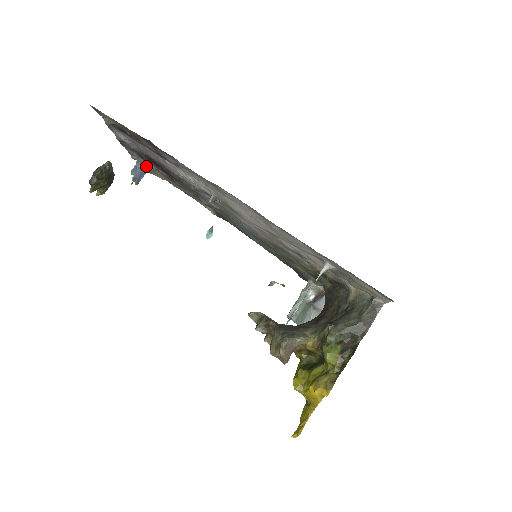
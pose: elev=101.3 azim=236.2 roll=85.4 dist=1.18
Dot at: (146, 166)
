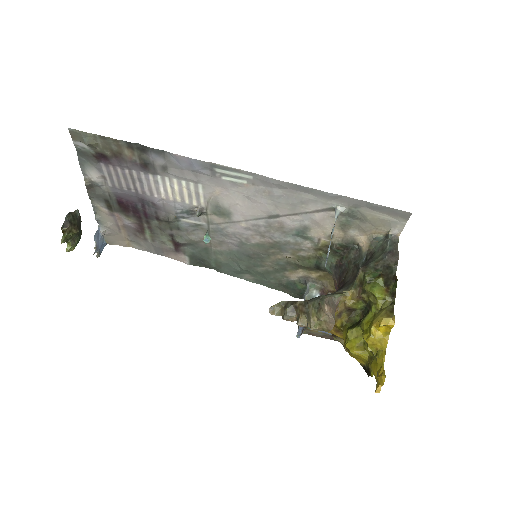
Dot at: (110, 226)
